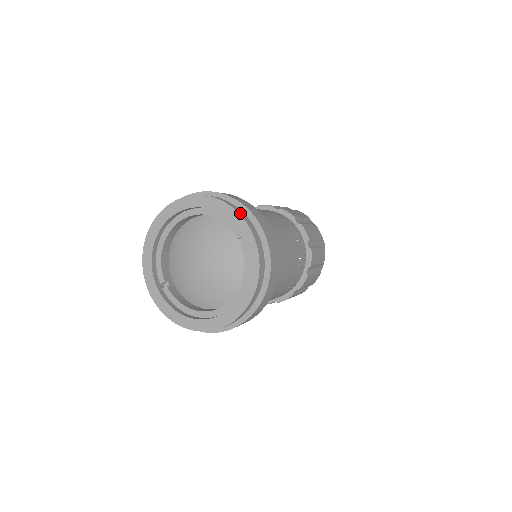
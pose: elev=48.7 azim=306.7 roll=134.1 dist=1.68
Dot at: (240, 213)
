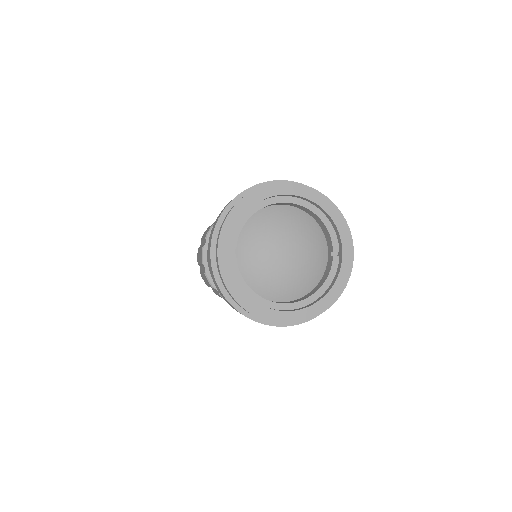
Dot at: (350, 232)
